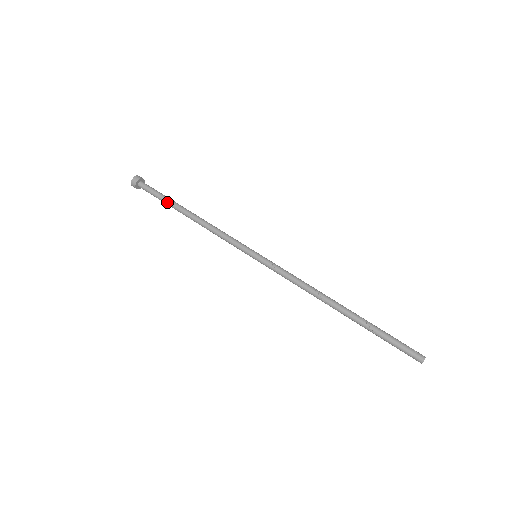
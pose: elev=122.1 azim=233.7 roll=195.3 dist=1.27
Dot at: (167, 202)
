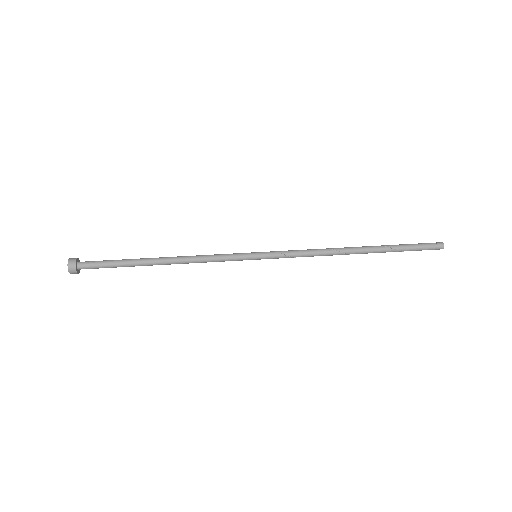
Dot at: (127, 263)
